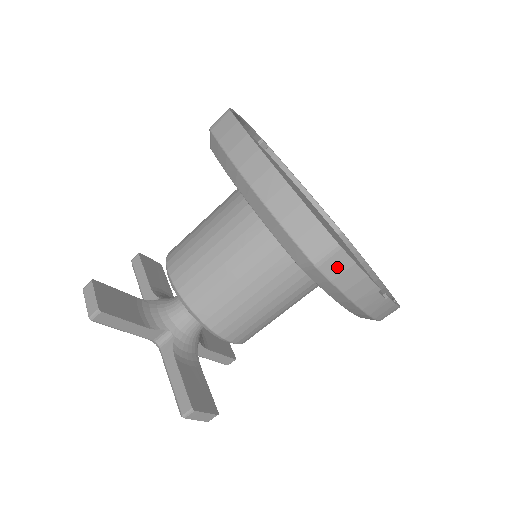
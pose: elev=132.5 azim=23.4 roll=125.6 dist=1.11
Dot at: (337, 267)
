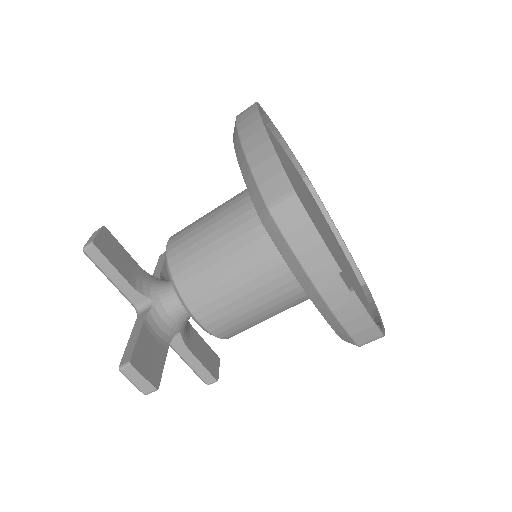
Dot at: (291, 219)
